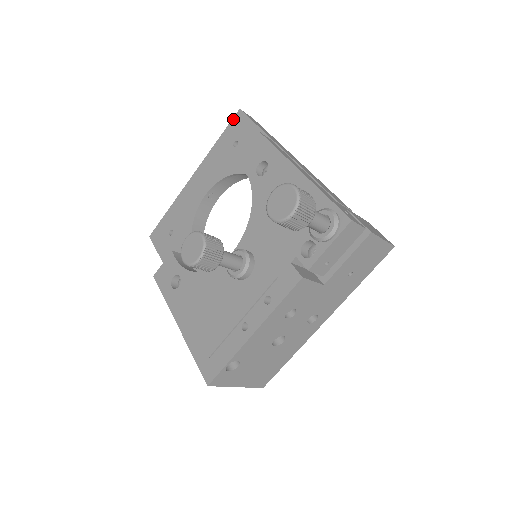
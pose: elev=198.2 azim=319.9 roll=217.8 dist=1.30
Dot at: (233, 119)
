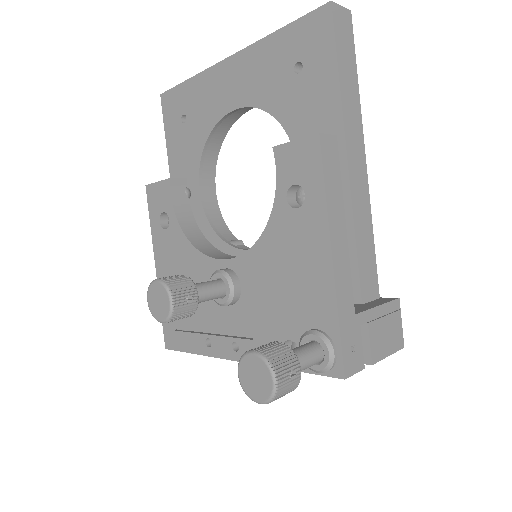
Dot at: (314, 12)
